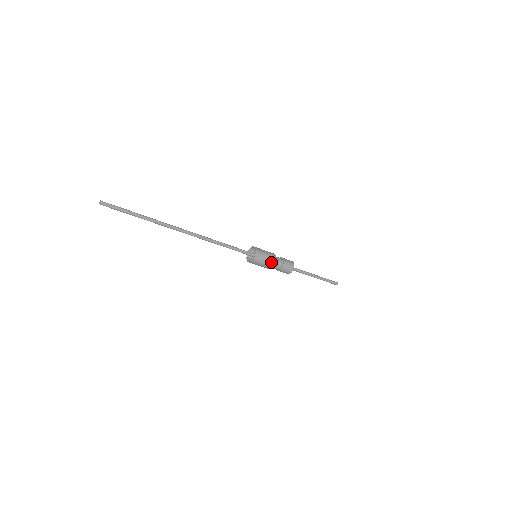
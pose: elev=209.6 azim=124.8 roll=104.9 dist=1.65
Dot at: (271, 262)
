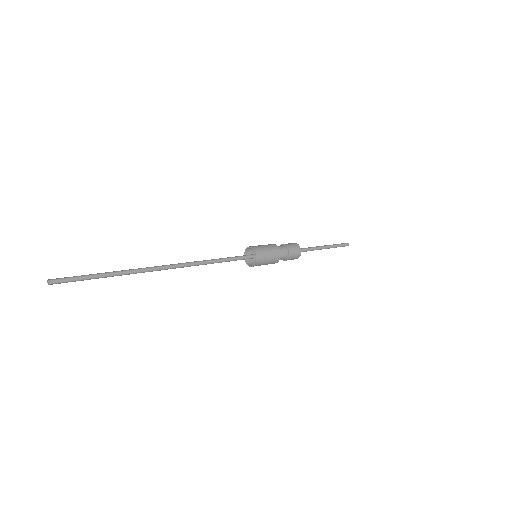
Dot at: (275, 259)
